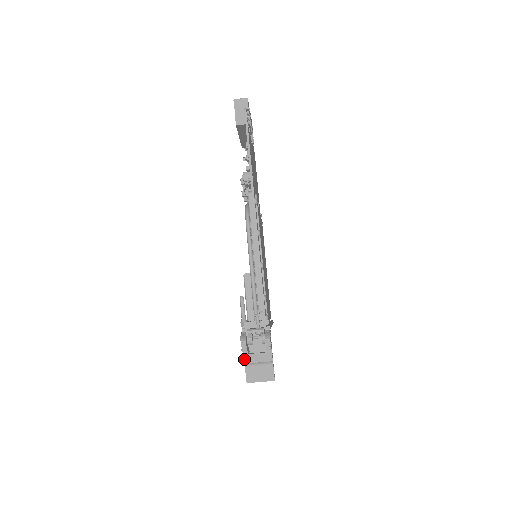
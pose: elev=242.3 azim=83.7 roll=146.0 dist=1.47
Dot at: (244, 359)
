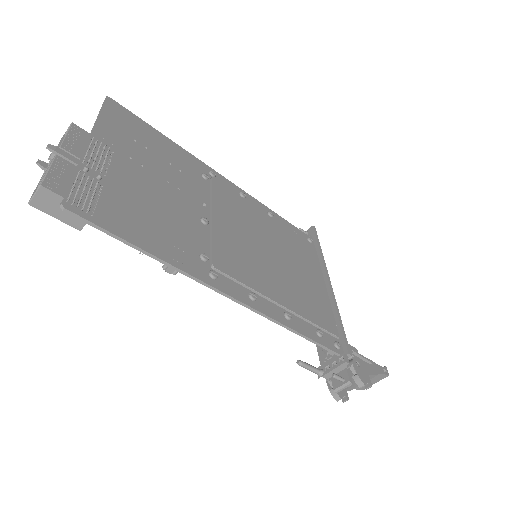
Dot at: occluded
